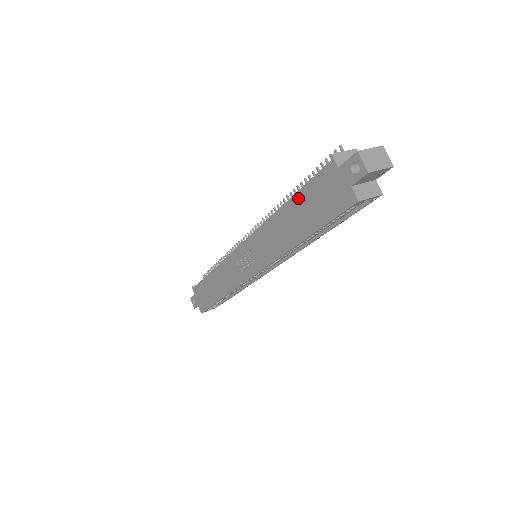
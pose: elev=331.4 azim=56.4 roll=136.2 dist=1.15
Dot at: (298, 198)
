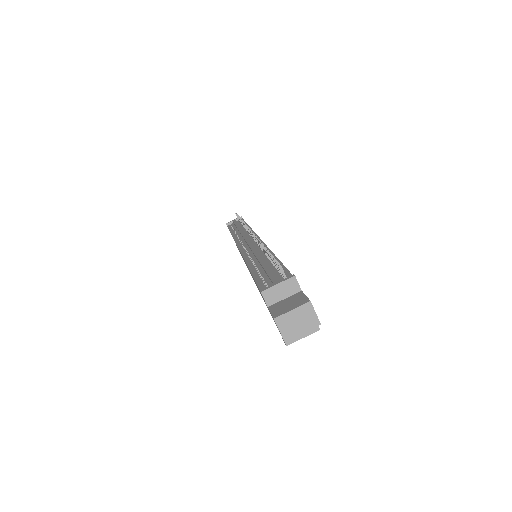
Dot at: occluded
